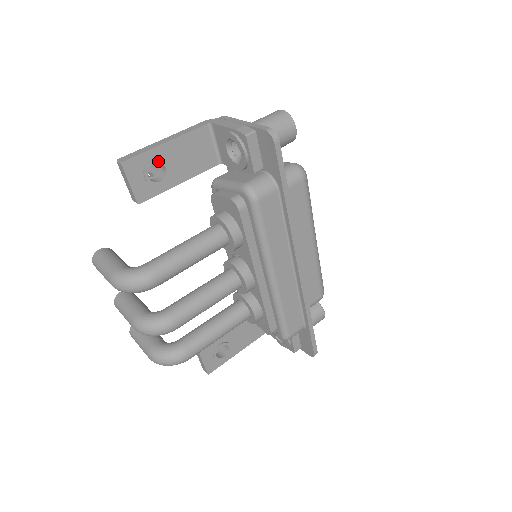
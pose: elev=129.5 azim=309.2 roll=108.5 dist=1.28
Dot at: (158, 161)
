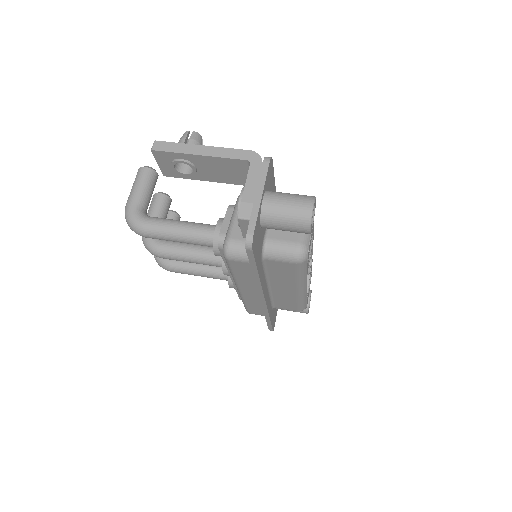
Dot at: (186, 163)
